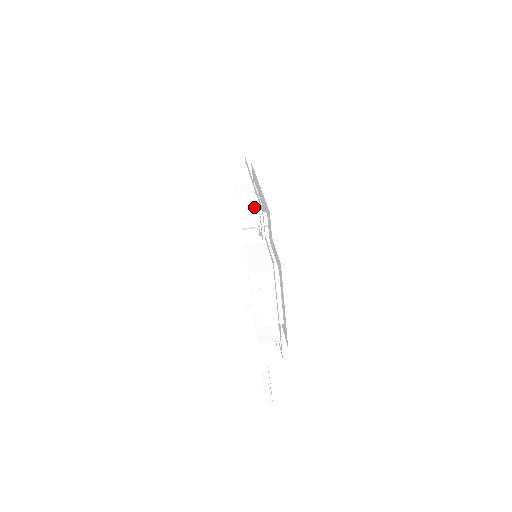
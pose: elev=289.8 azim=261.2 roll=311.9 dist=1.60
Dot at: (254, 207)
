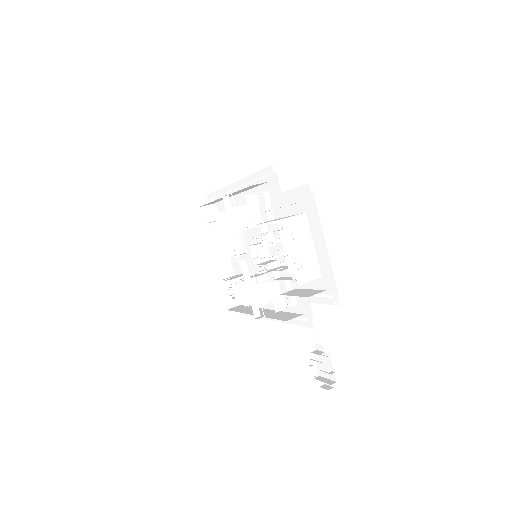
Dot at: (243, 207)
